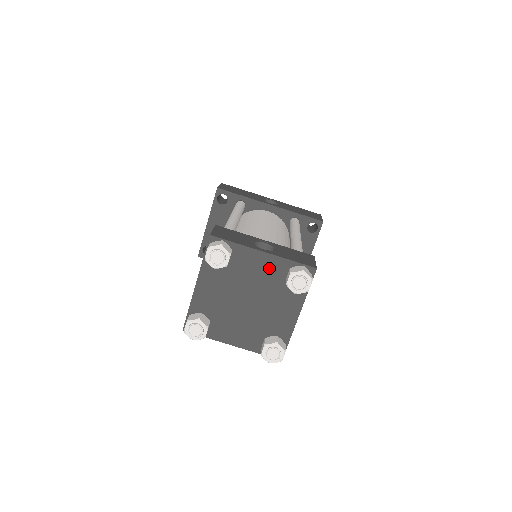
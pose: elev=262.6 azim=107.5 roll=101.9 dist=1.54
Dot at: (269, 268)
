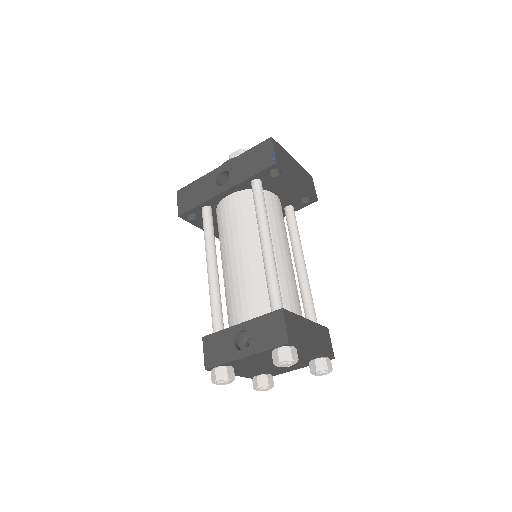
Dot at: (260, 357)
